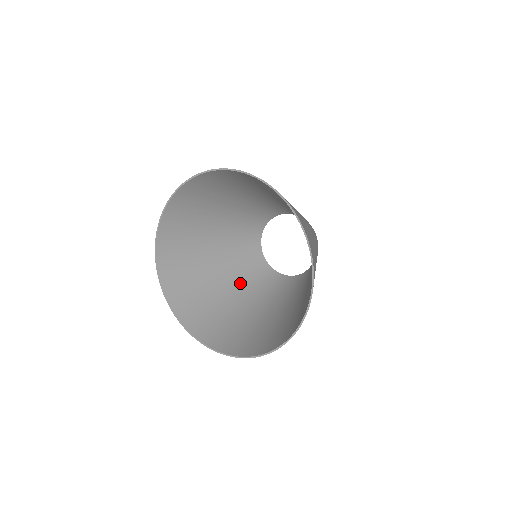
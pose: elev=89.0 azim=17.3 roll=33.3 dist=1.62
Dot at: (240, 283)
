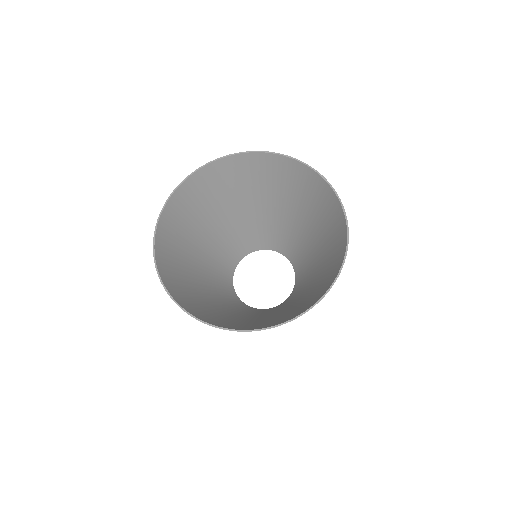
Dot at: (209, 262)
